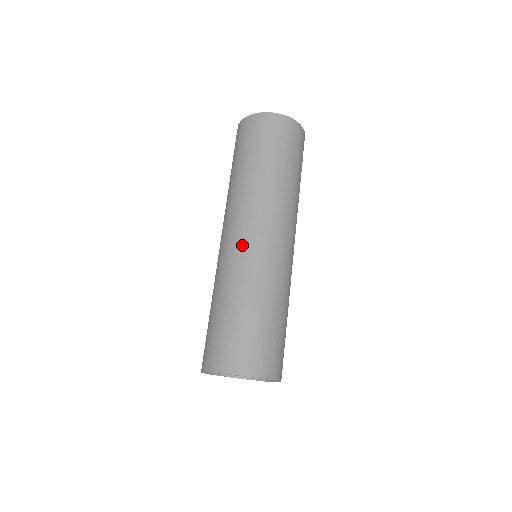
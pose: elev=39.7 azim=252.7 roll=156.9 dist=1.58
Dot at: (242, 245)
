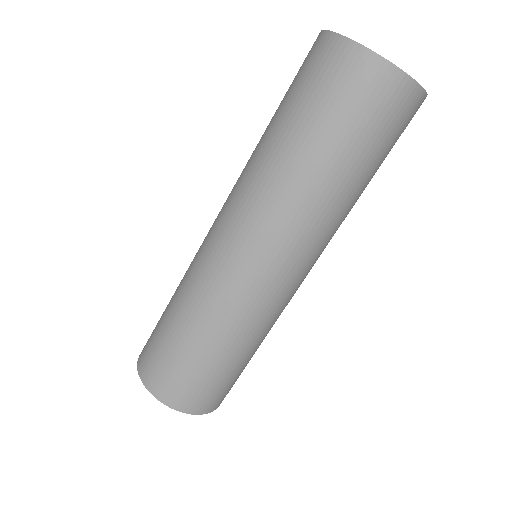
Dot at: (269, 287)
